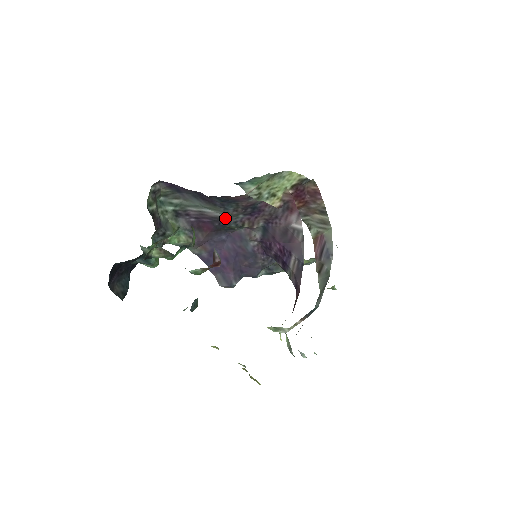
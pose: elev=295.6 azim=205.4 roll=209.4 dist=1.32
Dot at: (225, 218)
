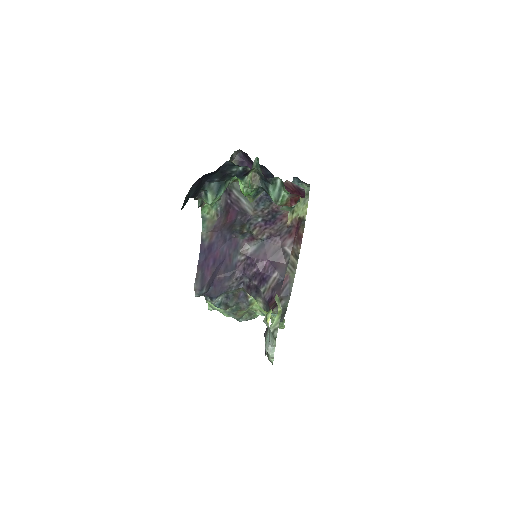
Dot at: (249, 215)
